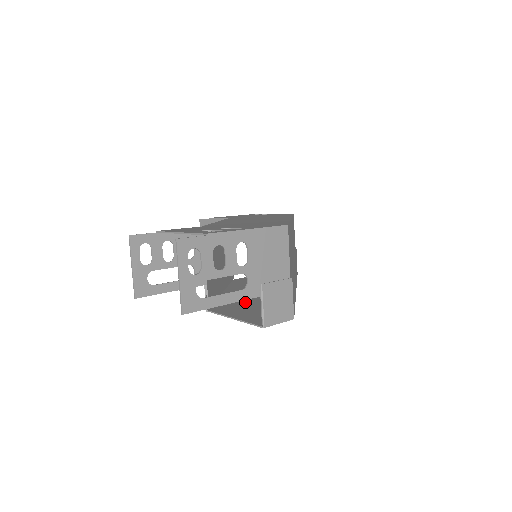
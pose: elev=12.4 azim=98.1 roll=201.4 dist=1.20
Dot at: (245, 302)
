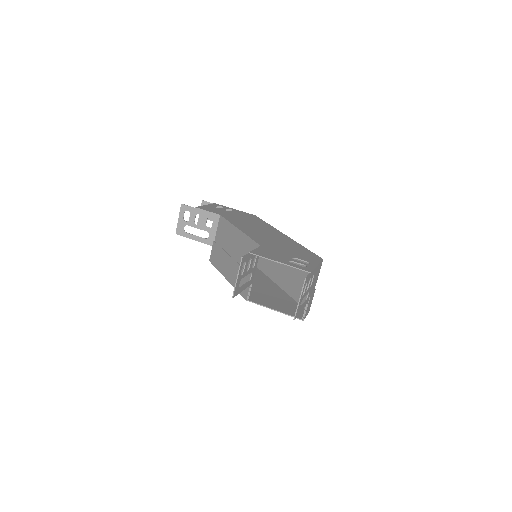
Dot at: (259, 292)
